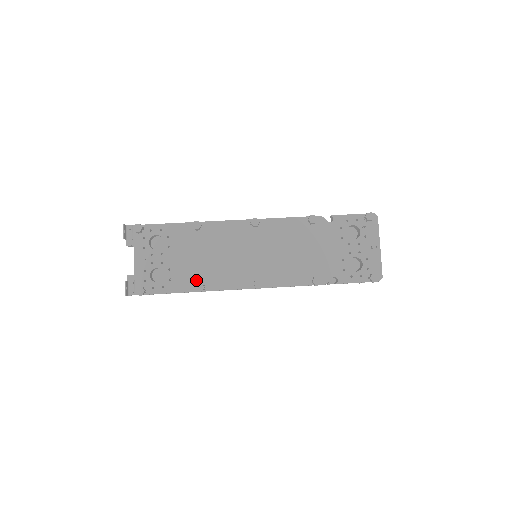
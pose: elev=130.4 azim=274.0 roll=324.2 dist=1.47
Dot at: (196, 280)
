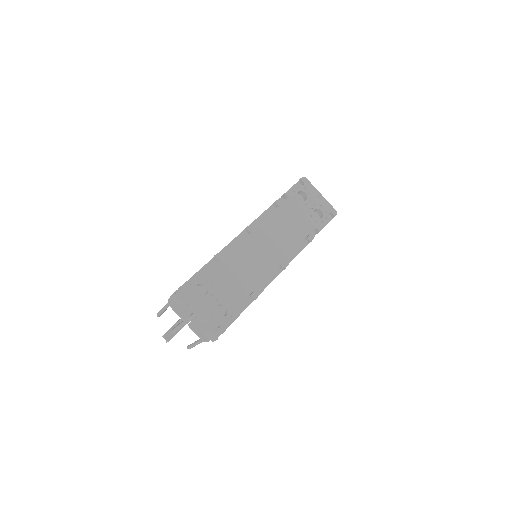
Dot at: (247, 294)
